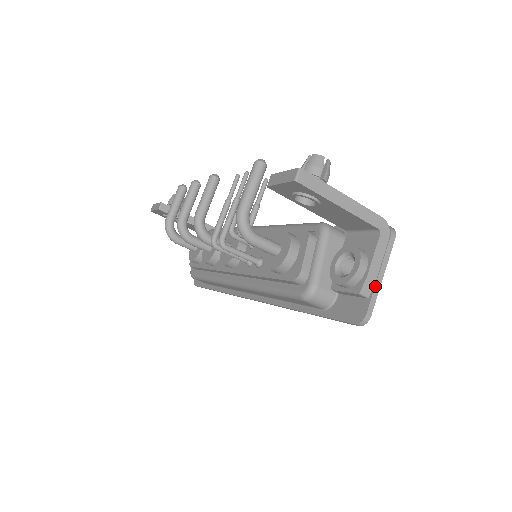
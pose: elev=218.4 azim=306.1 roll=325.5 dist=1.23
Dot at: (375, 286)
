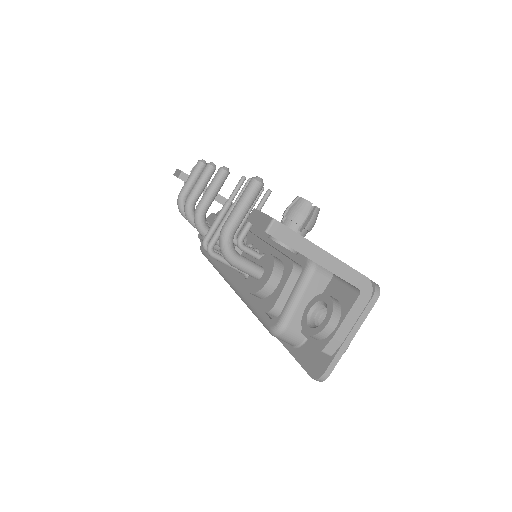
Dot at: (341, 347)
